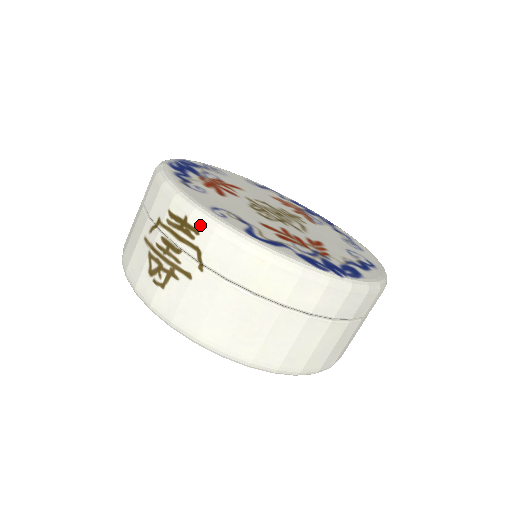
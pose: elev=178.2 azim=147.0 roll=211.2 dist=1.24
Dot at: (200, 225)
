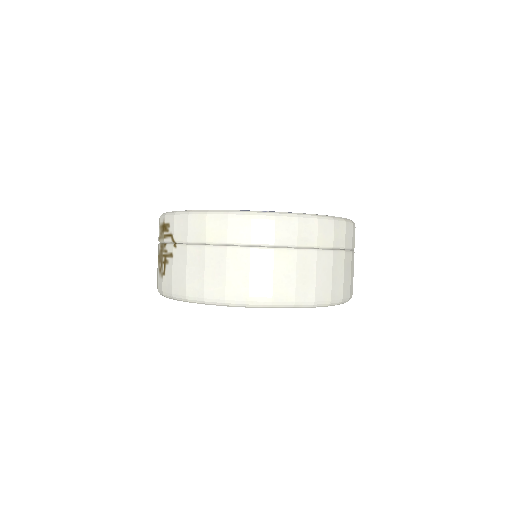
Dot at: (169, 220)
